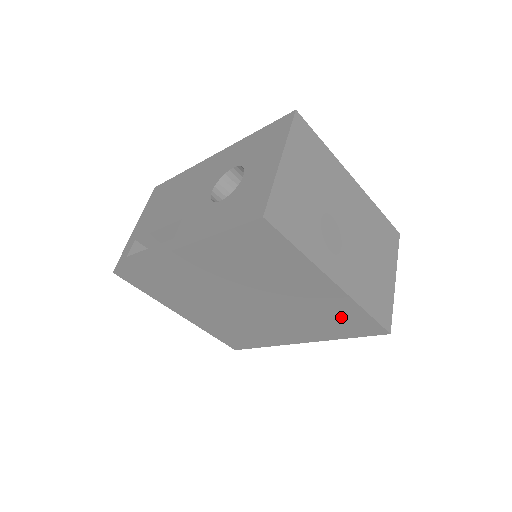
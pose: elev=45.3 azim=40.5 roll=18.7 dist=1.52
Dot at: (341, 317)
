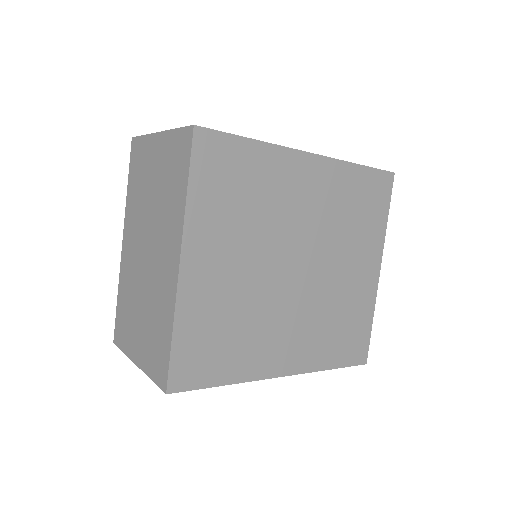
Dot at: (352, 325)
